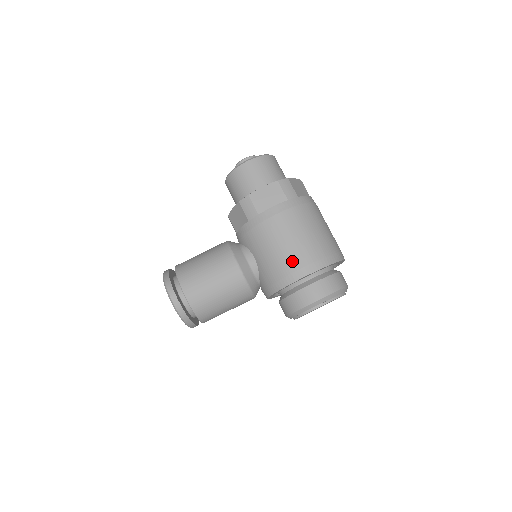
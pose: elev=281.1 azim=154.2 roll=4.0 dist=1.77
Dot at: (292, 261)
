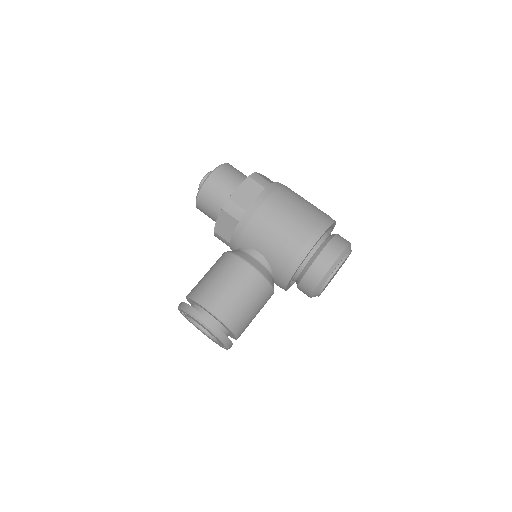
Dot at: (297, 236)
